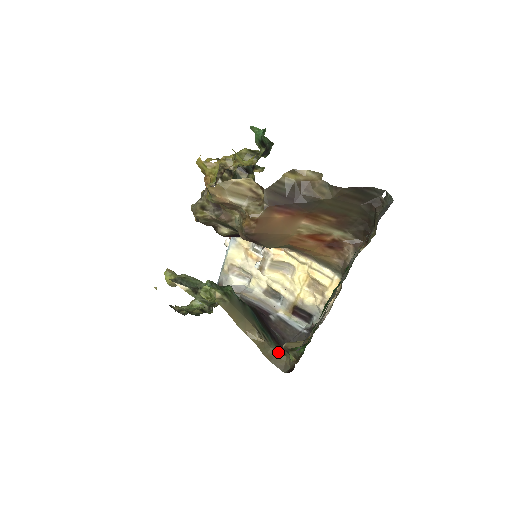
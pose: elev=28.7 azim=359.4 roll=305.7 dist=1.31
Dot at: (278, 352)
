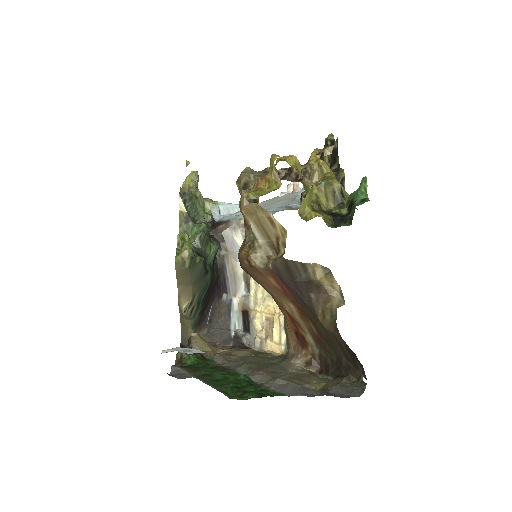
Dot at: (191, 327)
